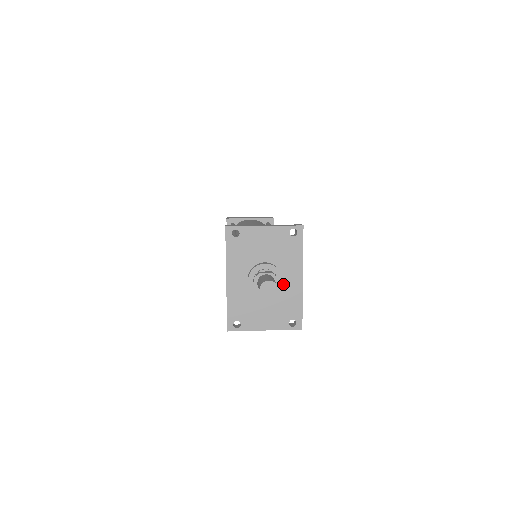
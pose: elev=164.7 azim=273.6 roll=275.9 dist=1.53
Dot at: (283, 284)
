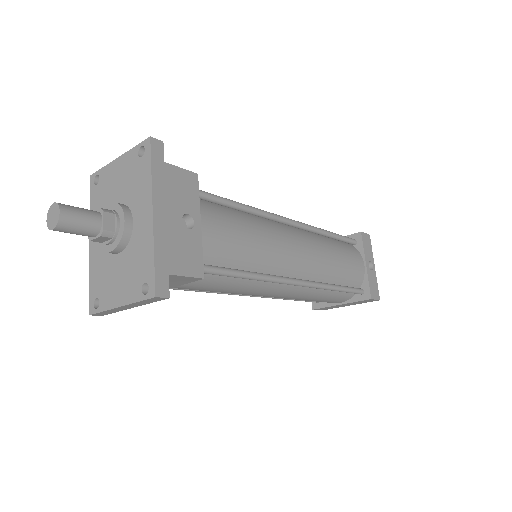
Dot at: (134, 229)
